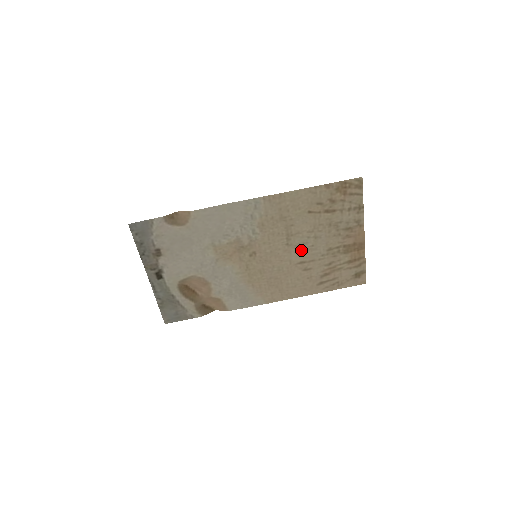
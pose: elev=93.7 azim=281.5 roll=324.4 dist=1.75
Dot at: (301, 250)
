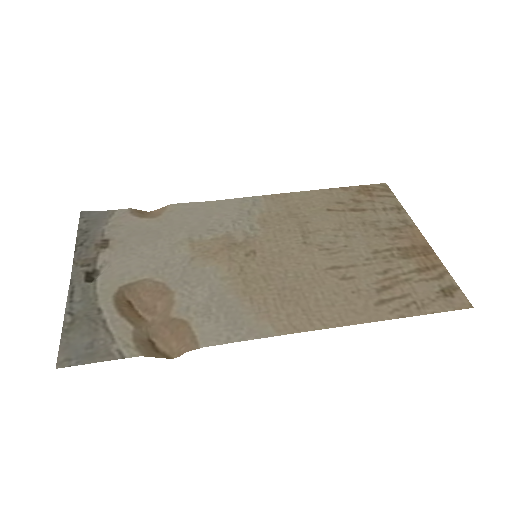
Dot at: (329, 251)
